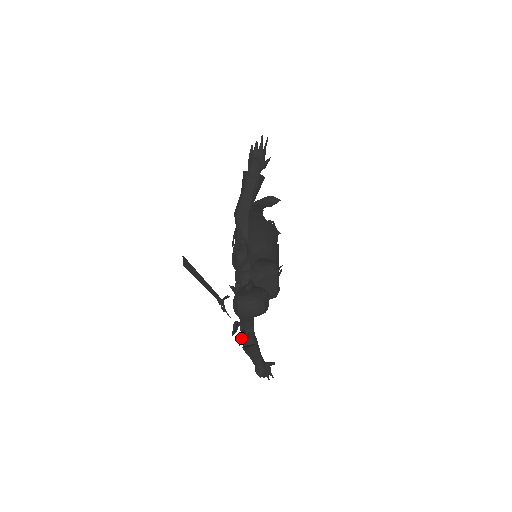
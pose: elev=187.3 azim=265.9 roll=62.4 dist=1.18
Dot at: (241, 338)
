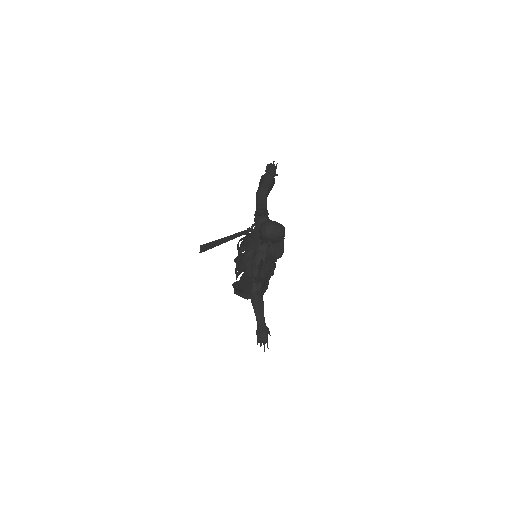
Dot at: occluded
